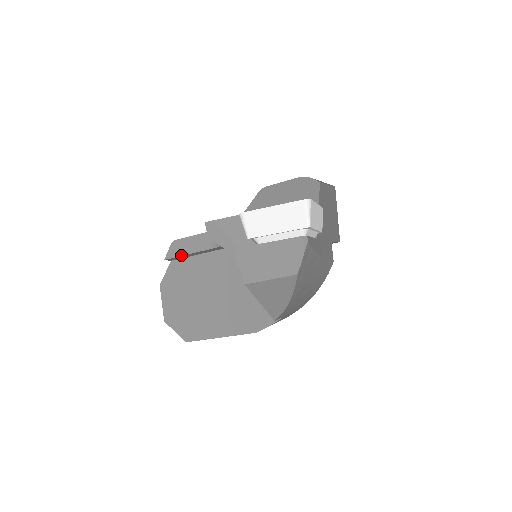
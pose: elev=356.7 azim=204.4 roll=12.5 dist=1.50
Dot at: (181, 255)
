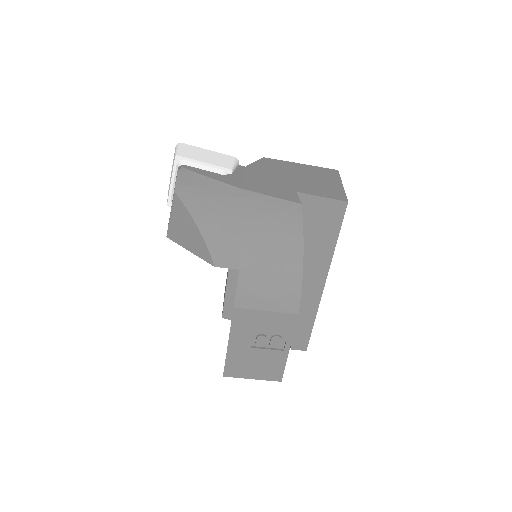
Dot at: (224, 302)
